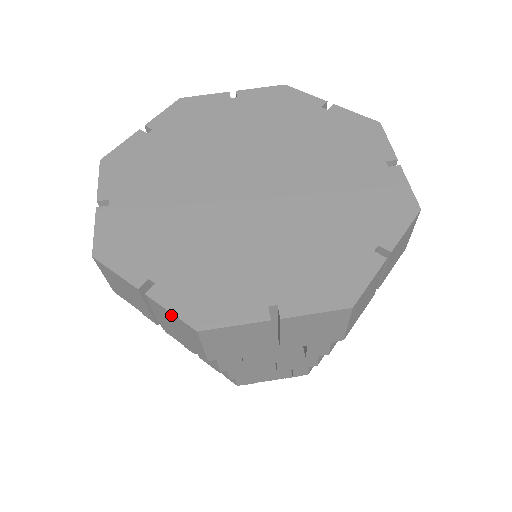
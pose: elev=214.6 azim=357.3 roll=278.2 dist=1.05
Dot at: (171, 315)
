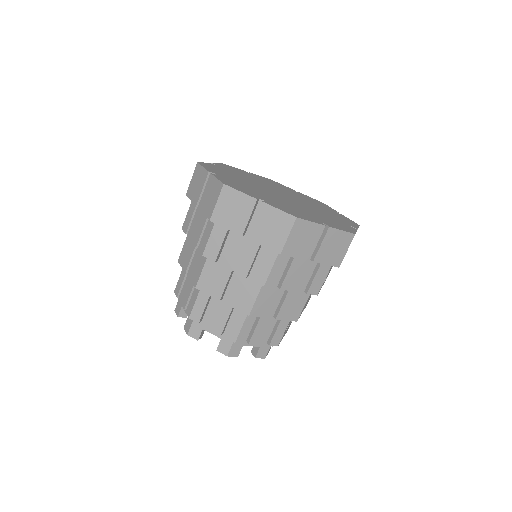
Dot at: (215, 181)
